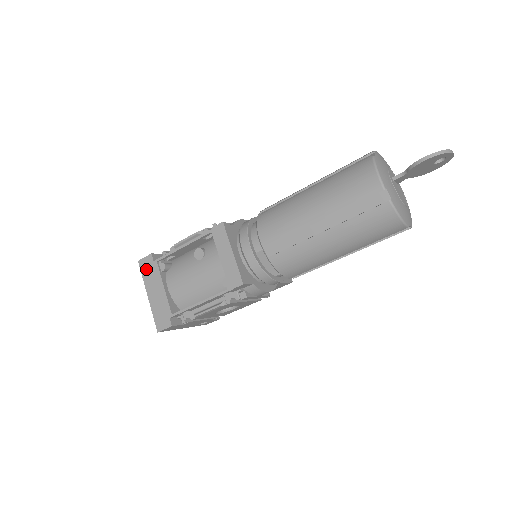
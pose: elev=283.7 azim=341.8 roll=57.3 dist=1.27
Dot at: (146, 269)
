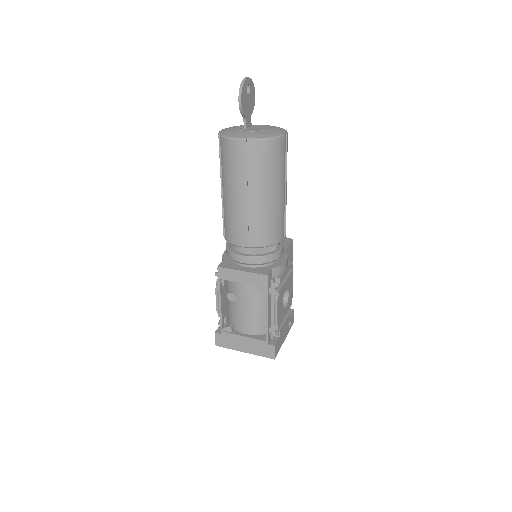
Dot at: (224, 343)
